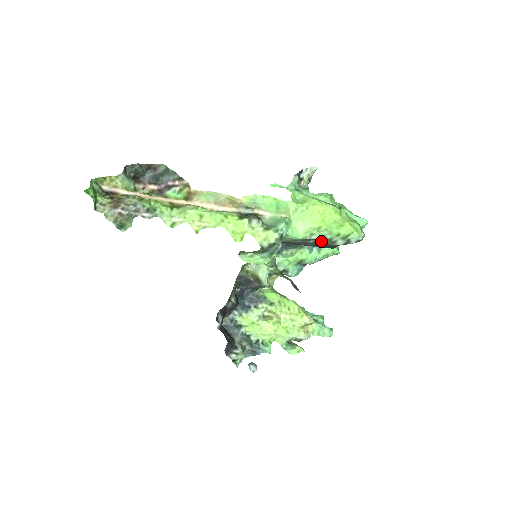
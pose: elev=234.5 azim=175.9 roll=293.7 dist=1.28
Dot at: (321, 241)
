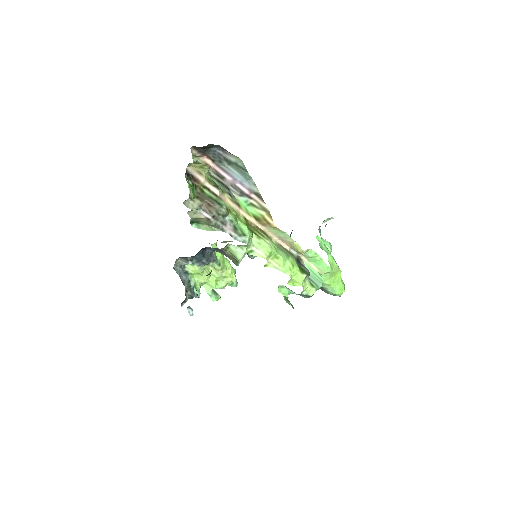
Dot at: occluded
